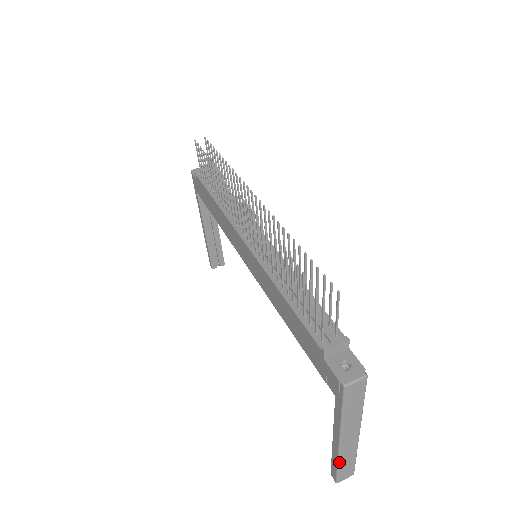
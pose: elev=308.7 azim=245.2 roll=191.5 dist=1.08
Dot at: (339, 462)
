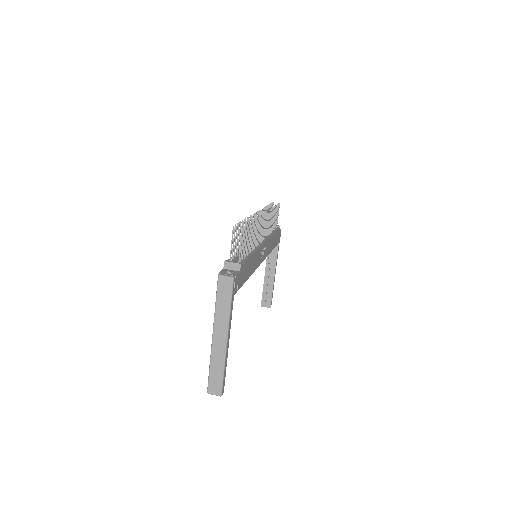
Dot at: (210, 363)
